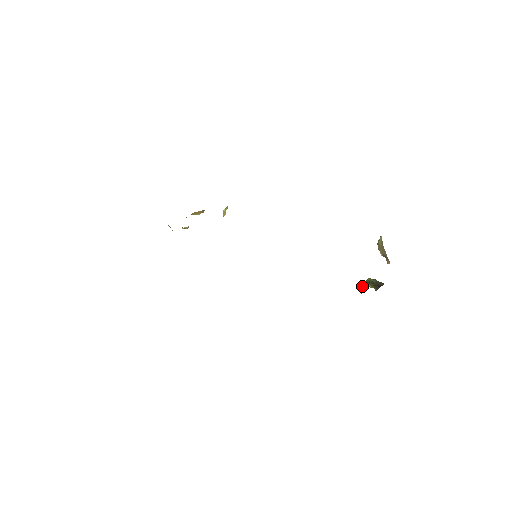
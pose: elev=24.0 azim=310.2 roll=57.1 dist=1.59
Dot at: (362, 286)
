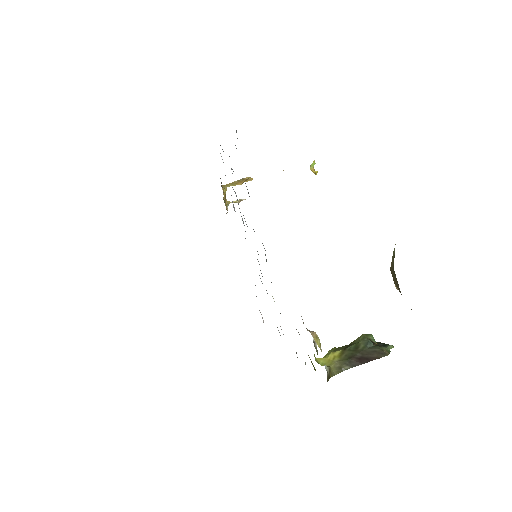
Dot at: (328, 352)
